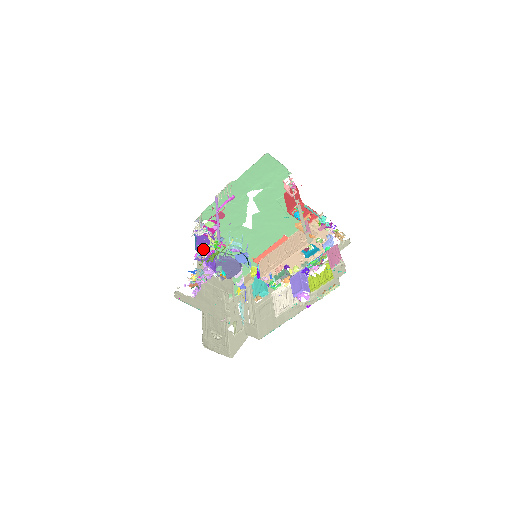
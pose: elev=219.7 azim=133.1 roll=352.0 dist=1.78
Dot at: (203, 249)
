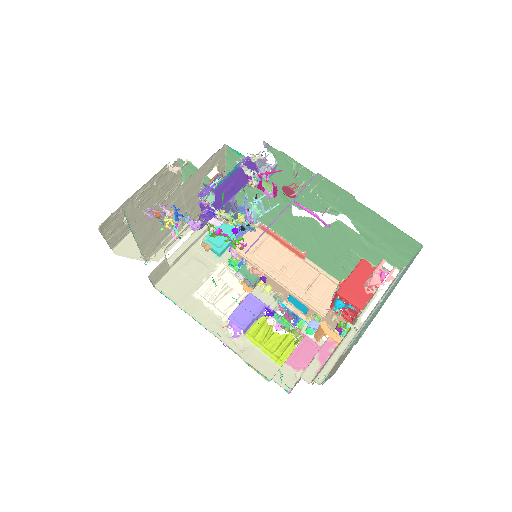
Dot at: occluded
